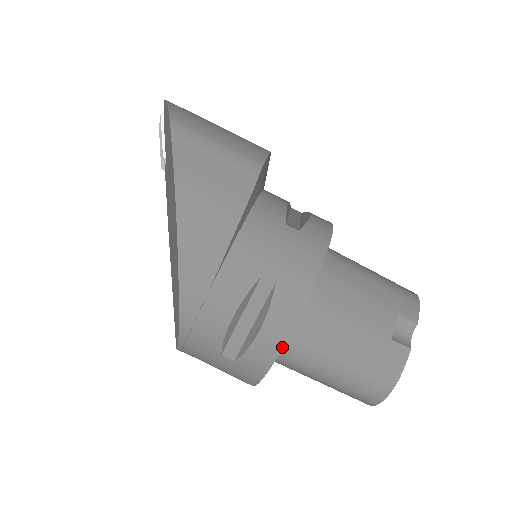
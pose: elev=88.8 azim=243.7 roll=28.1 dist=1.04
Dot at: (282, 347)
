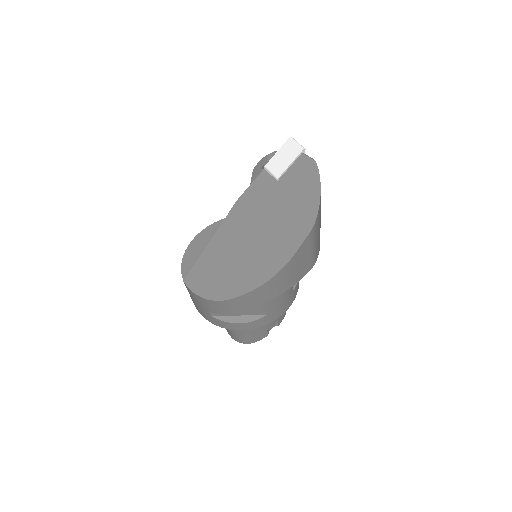
Dot at: occluded
